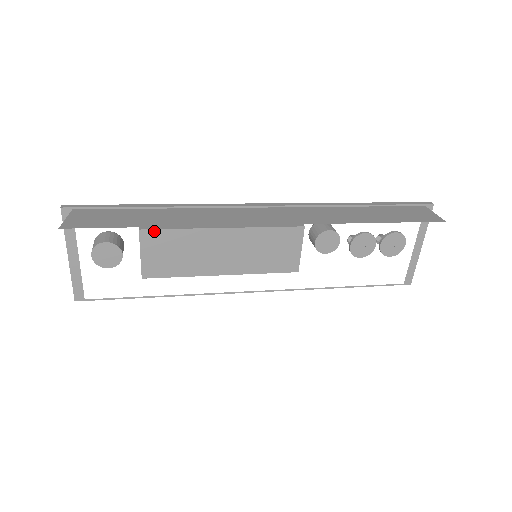
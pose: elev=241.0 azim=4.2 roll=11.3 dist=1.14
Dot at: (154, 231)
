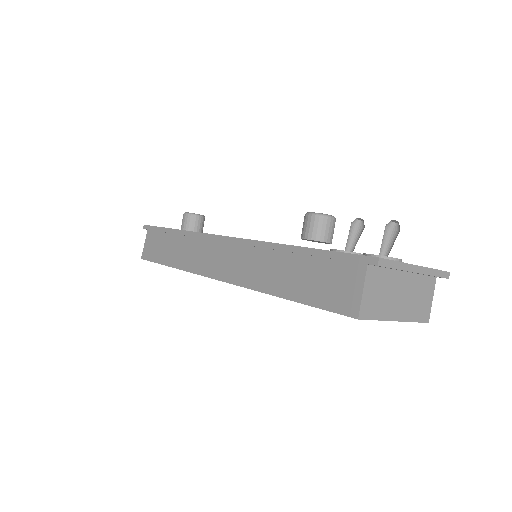
Dot at: occluded
